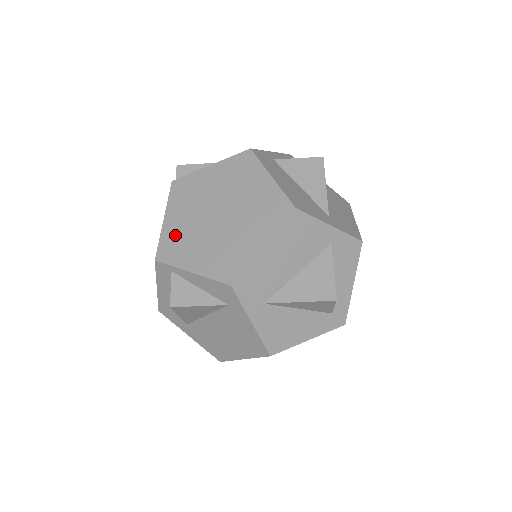
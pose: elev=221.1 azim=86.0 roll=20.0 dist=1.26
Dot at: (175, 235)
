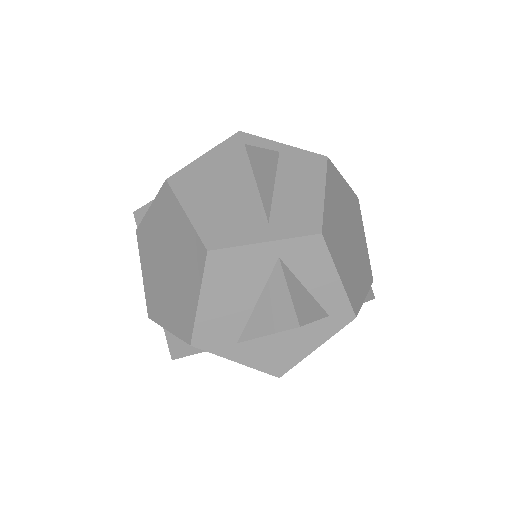
Dot at: (151, 291)
